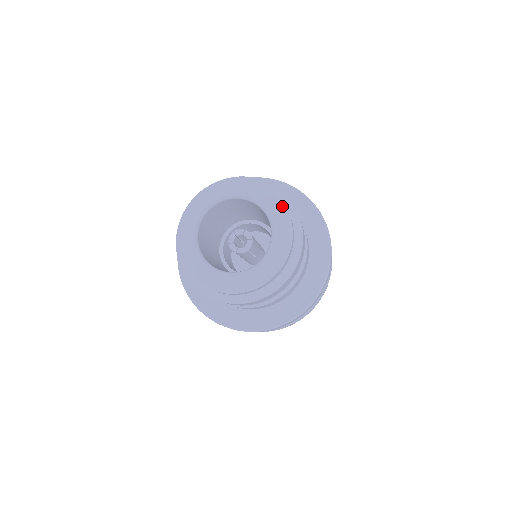
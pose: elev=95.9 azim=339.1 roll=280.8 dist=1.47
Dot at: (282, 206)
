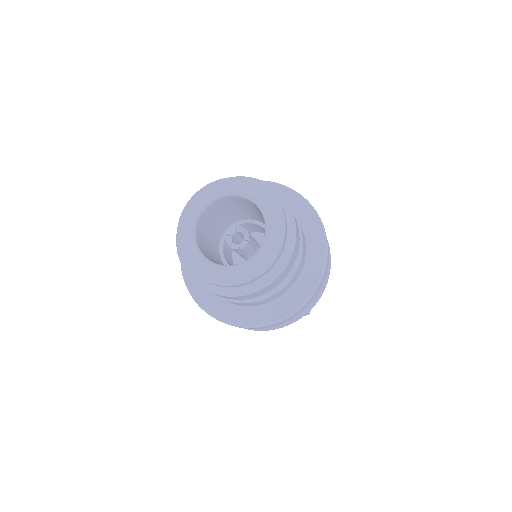
Dot at: (282, 226)
